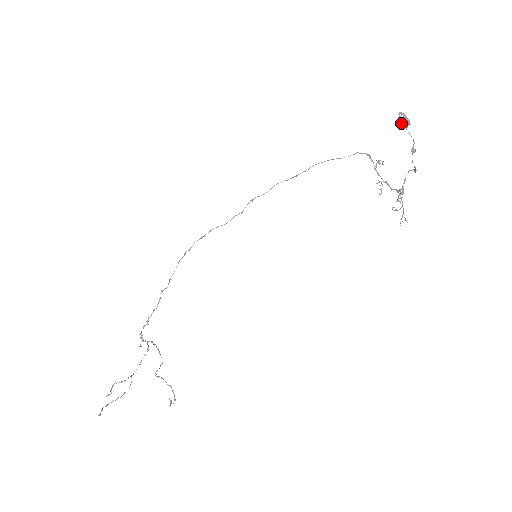
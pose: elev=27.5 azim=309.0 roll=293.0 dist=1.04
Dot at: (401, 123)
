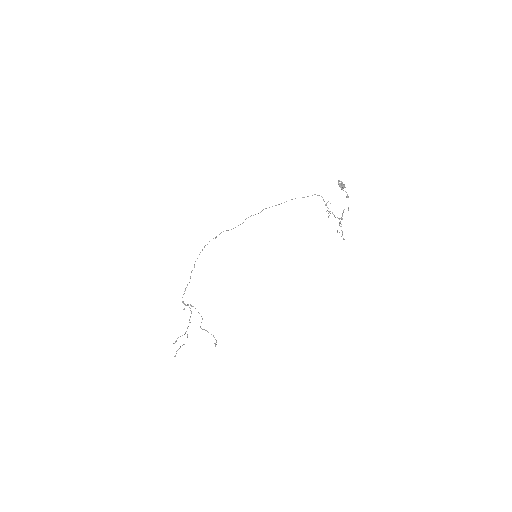
Dot at: (340, 187)
